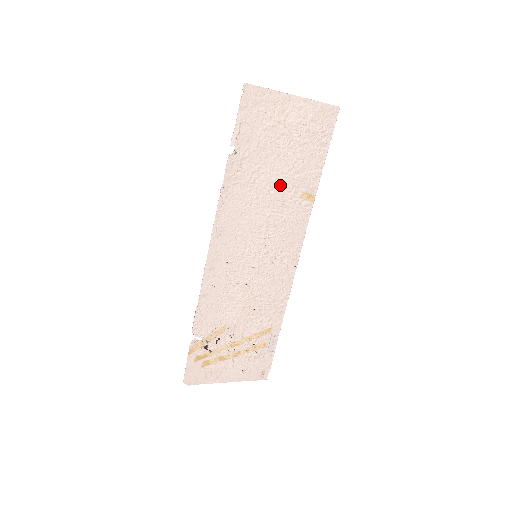
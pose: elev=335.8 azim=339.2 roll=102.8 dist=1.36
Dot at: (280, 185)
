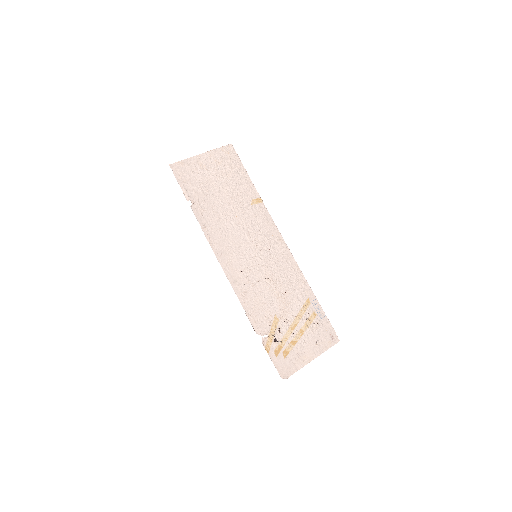
Dot at: (234, 205)
